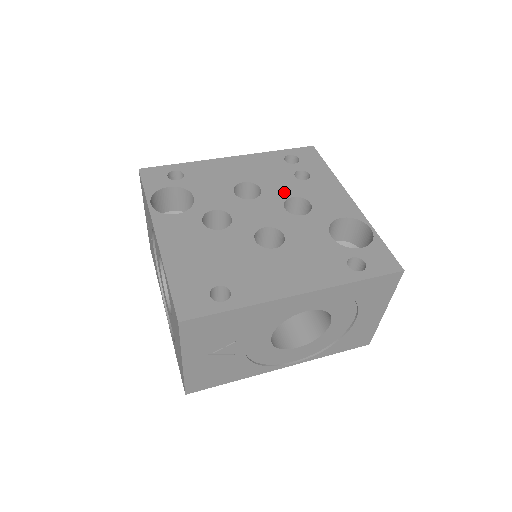
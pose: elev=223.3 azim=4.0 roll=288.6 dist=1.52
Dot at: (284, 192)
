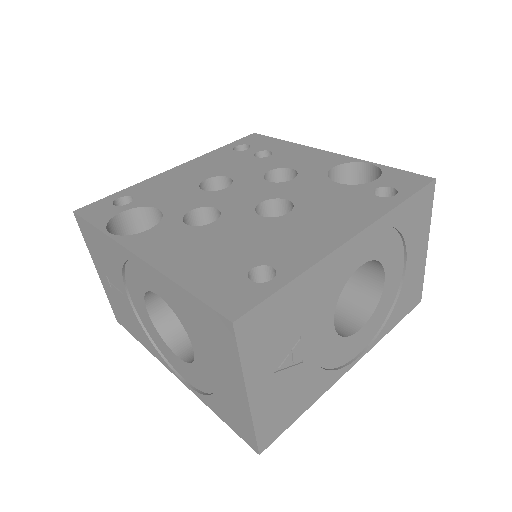
Dot at: (256, 171)
